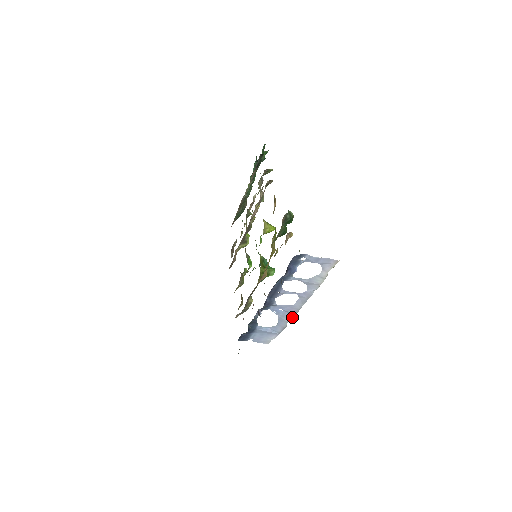
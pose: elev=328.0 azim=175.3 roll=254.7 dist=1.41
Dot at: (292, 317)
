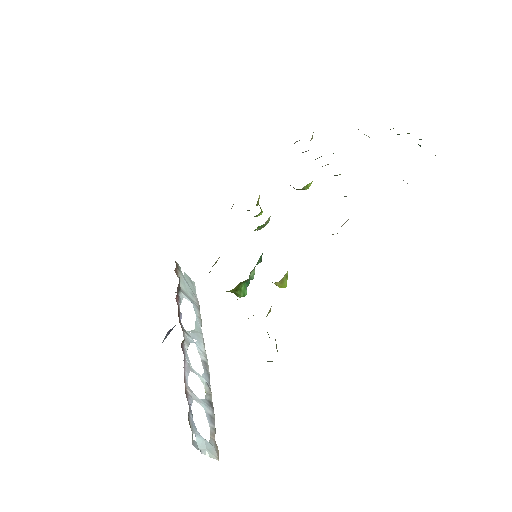
Dot at: occluded
